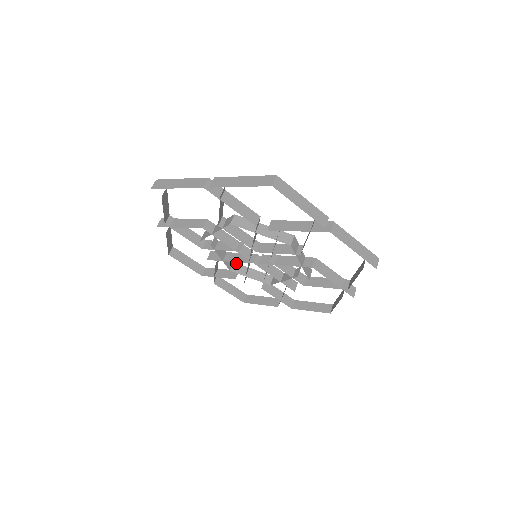
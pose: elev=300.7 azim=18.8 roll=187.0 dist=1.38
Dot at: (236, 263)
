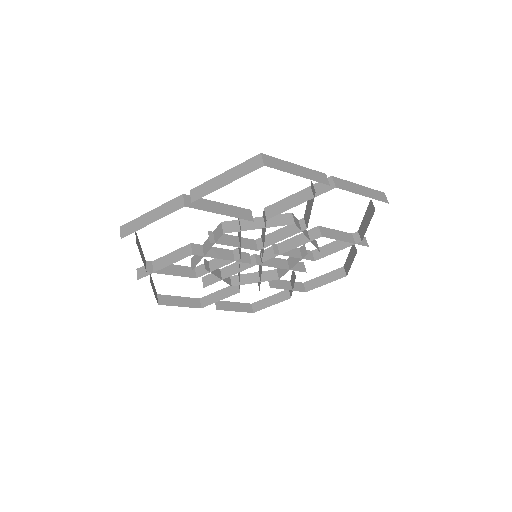
Dot at: occluded
